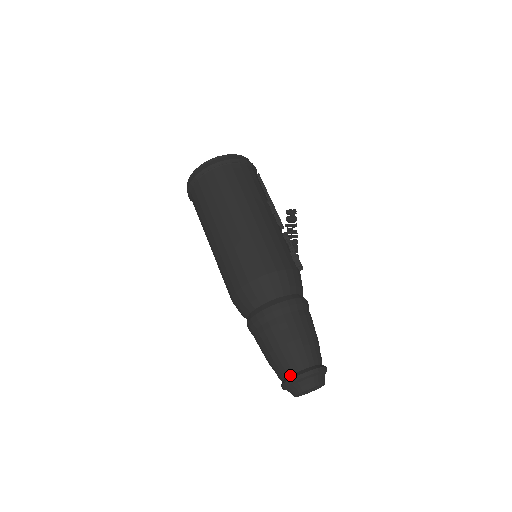
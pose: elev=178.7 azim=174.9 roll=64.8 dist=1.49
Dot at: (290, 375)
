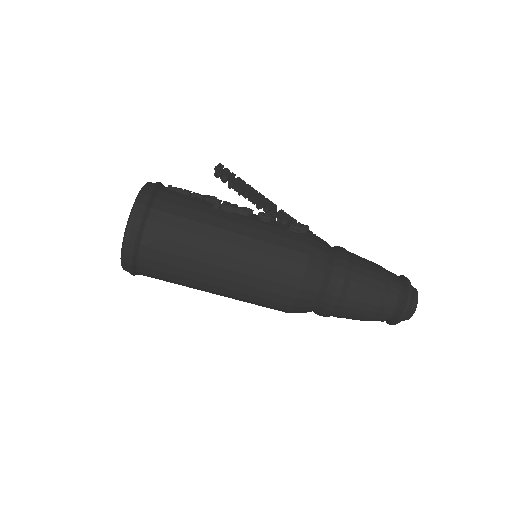
Dot at: (393, 316)
